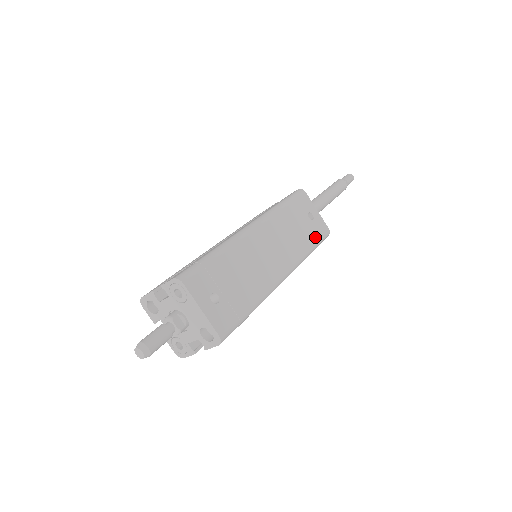
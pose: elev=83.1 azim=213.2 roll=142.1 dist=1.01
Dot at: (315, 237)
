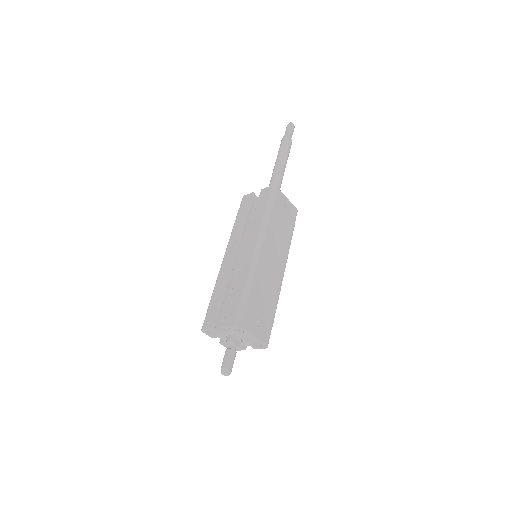
Dot at: (292, 225)
